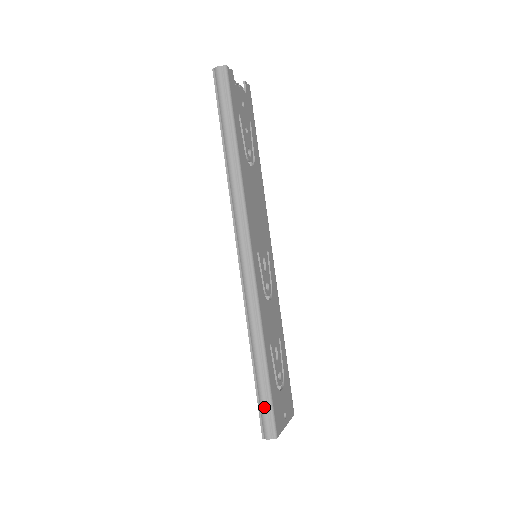
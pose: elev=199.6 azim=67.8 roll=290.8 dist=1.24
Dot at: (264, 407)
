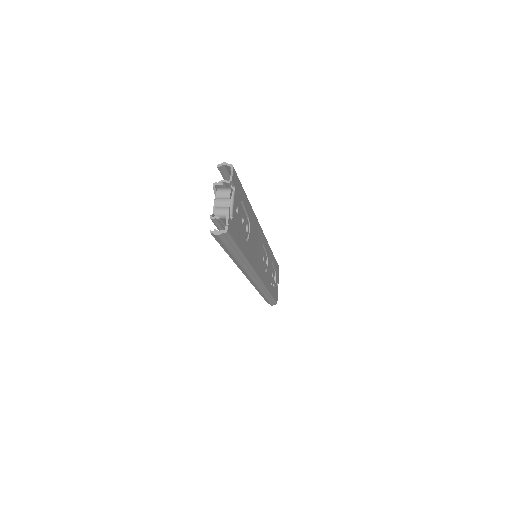
Dot at: (270, 302)
